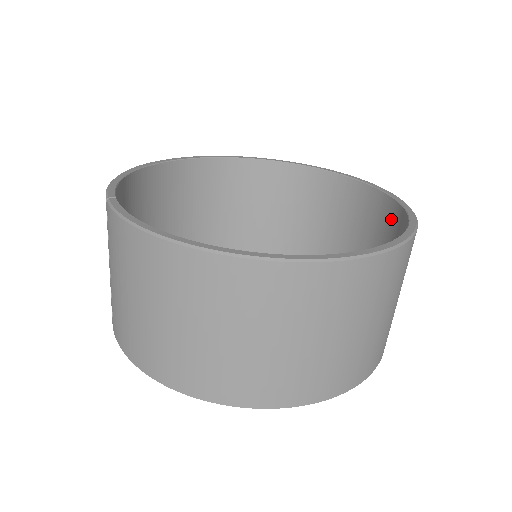
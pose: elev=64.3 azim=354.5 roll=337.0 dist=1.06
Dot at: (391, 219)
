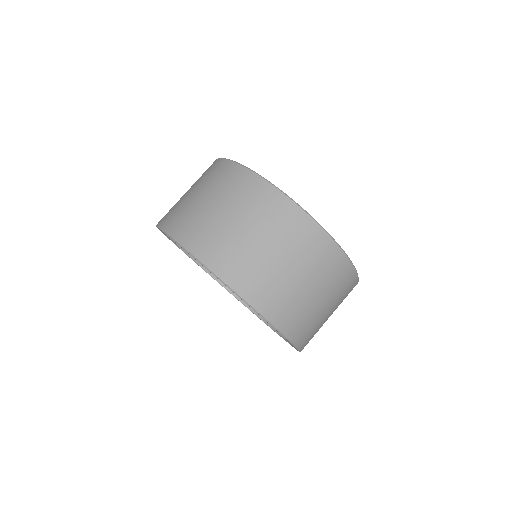
Dot at: occluded
